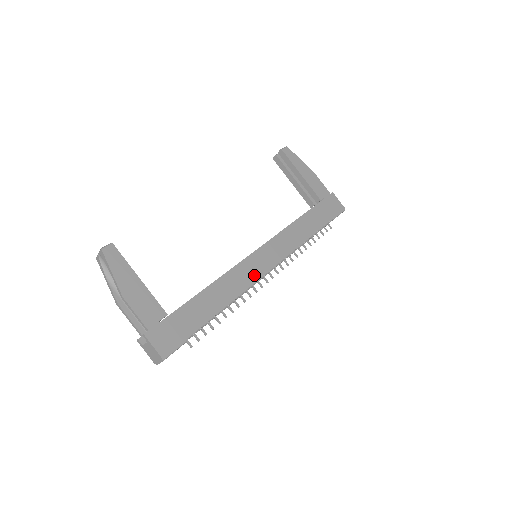
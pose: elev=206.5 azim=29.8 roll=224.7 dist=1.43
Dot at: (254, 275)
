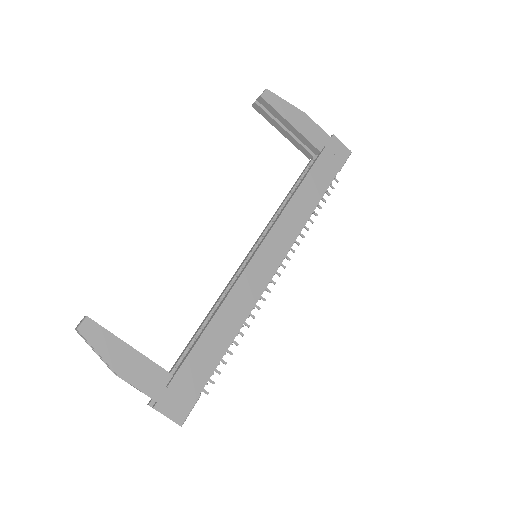
Dot at: (258, 287)
